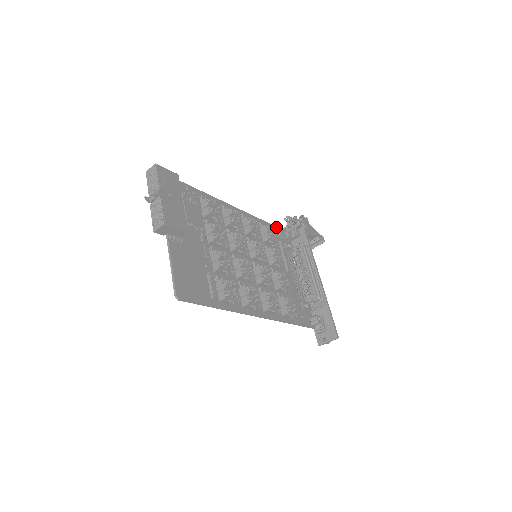
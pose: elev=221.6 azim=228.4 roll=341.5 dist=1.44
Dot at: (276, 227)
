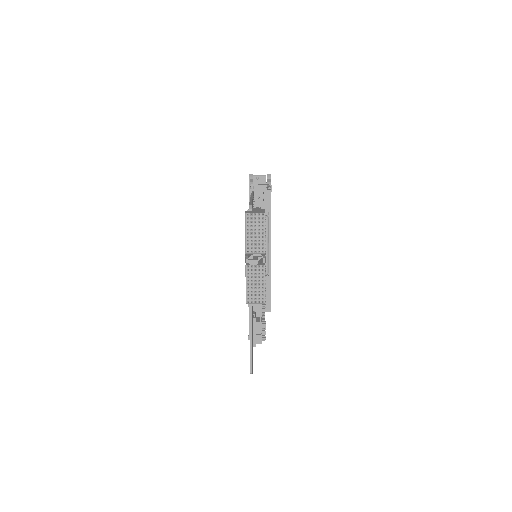
Dot at: (253, 193)
